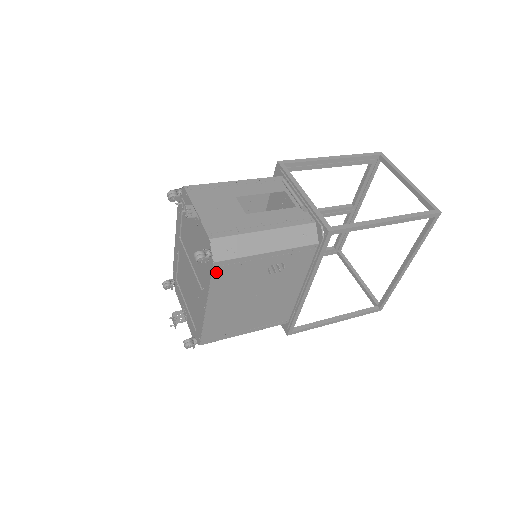
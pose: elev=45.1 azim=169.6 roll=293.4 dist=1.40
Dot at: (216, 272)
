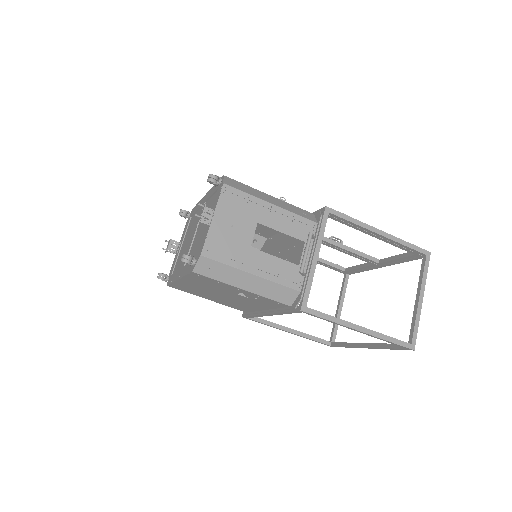
Dot at: (193, 275)
